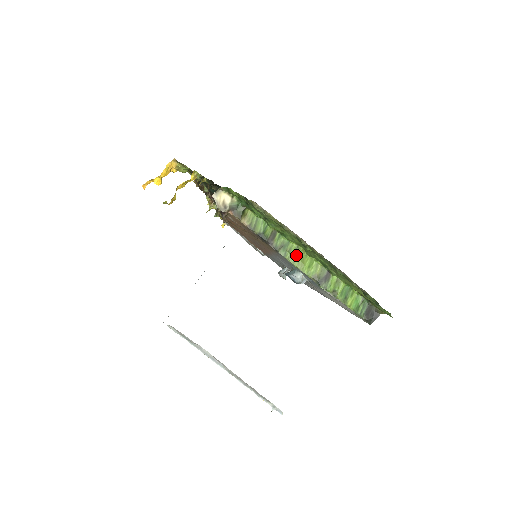
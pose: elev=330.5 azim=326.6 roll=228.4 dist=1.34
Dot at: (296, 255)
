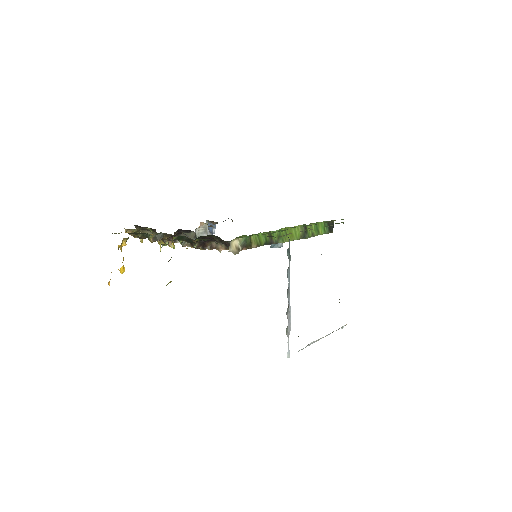
Dot at: (287, 235)
